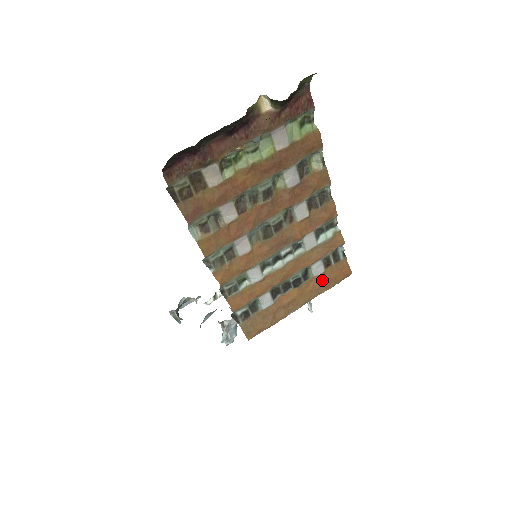
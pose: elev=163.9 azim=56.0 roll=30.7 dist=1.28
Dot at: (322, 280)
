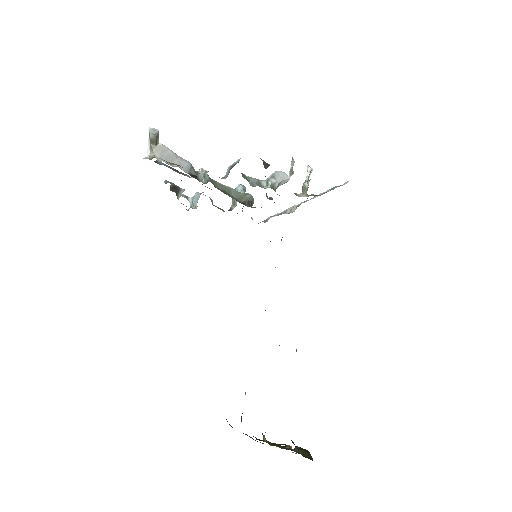
Dot at: occluded
